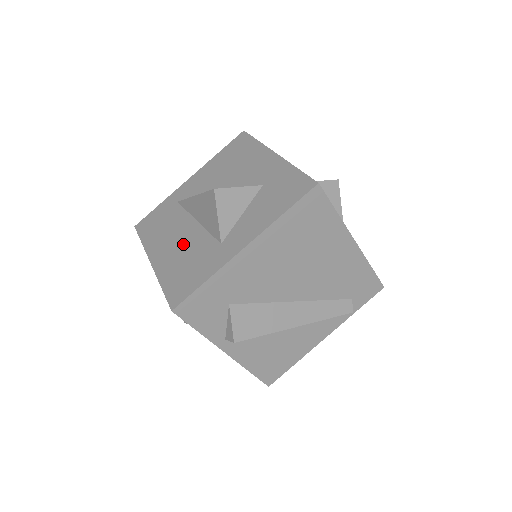
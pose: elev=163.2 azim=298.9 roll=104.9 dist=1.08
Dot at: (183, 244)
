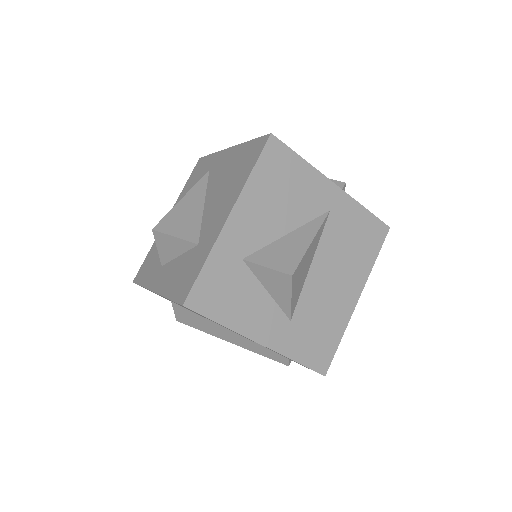
Dot at: occluded
